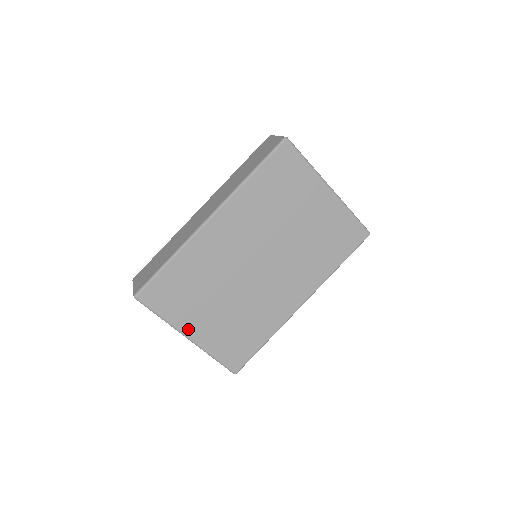
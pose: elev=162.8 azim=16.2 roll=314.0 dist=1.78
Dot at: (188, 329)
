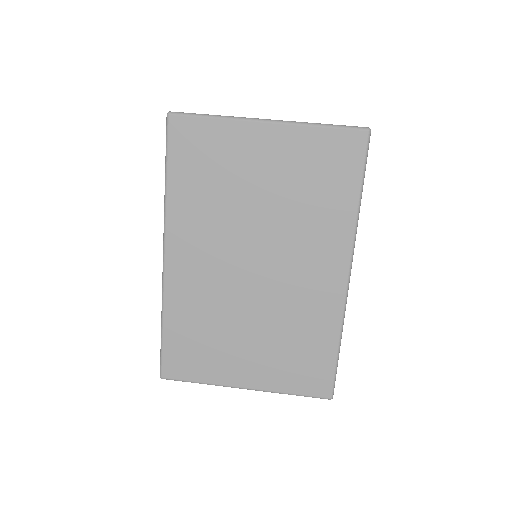
Dot at: (237, 380)
